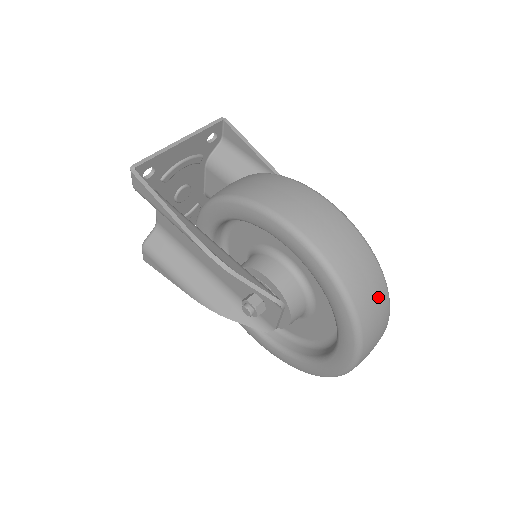
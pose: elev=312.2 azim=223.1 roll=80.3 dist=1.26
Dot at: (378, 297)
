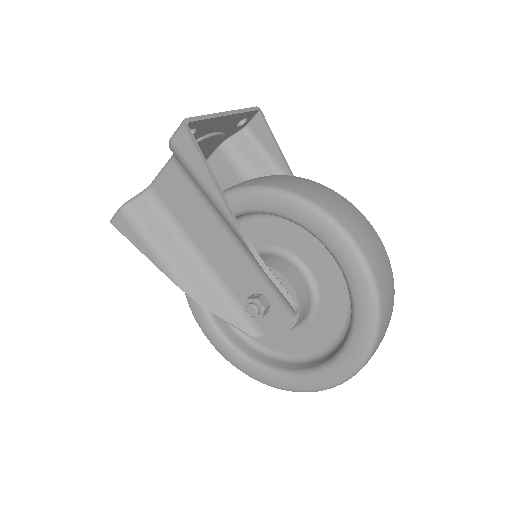
Dot at: (388, 325)
